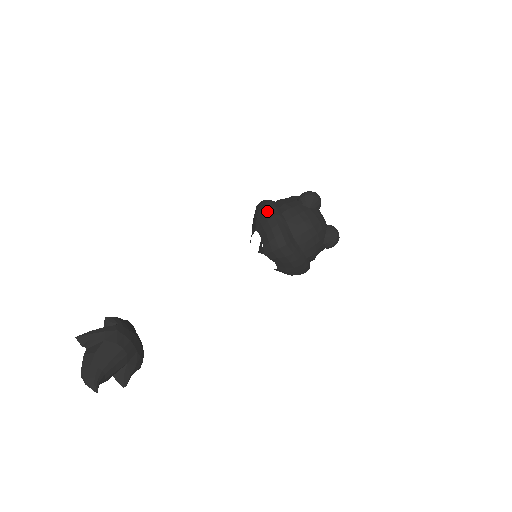
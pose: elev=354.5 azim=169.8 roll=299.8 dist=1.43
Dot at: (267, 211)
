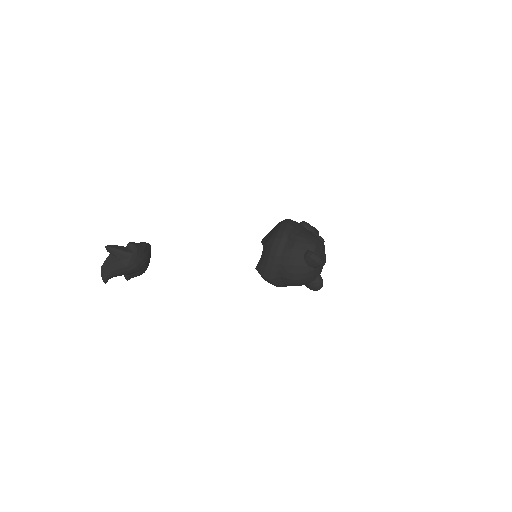
Dot at: (275, 246)
